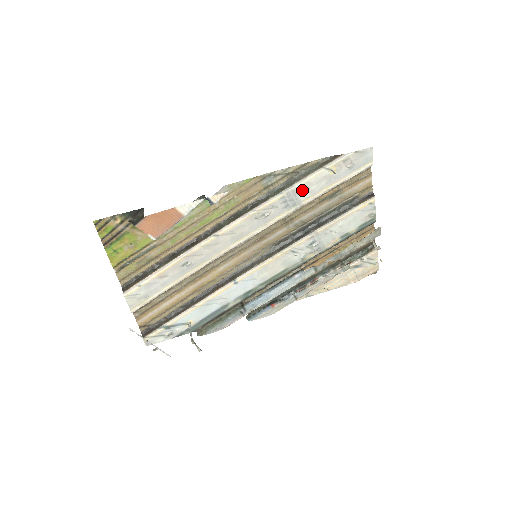
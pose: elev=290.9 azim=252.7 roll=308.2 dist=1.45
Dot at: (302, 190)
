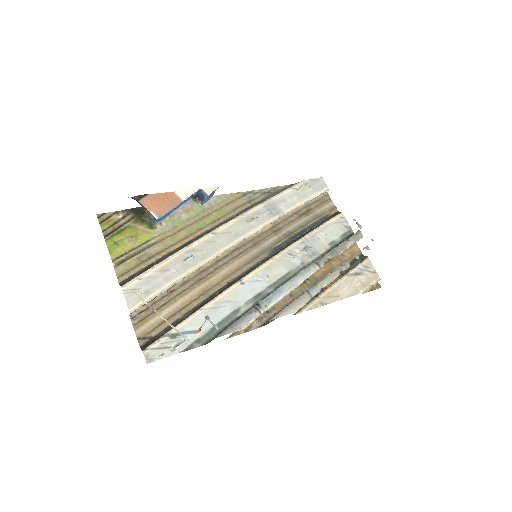
Dot at: (280, 202)
